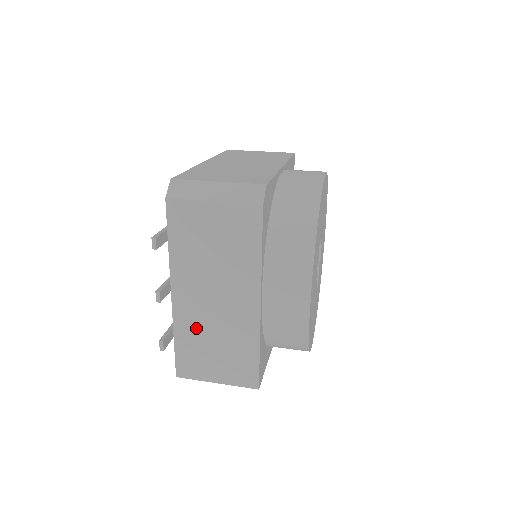
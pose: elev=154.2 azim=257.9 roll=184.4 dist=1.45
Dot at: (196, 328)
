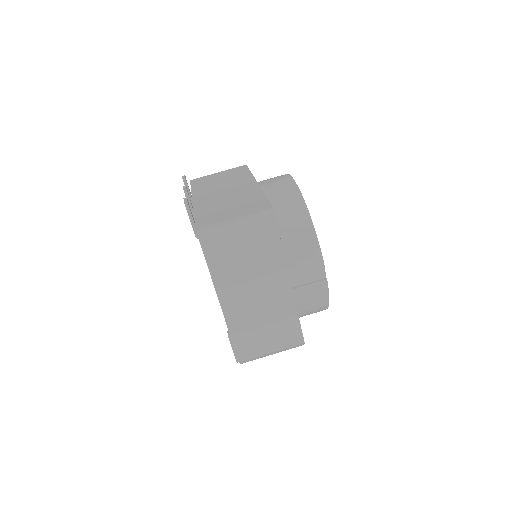
Dot at: occluded
